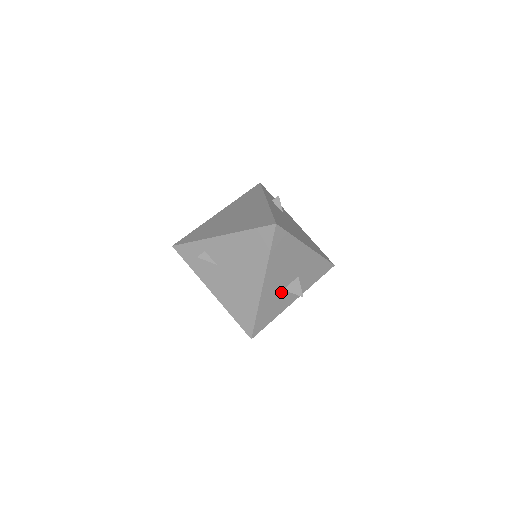
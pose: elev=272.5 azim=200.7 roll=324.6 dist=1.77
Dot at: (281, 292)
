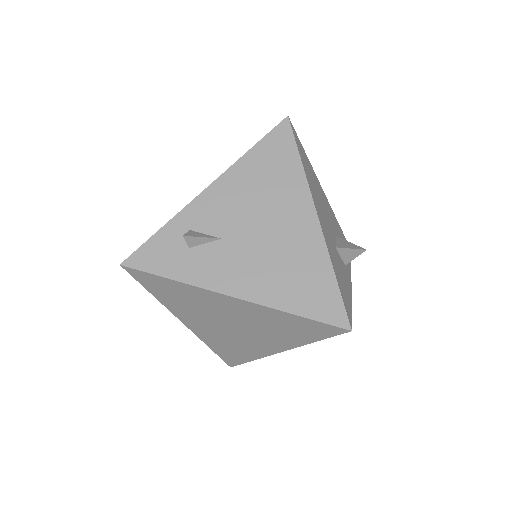
Dot at: (335, 251)
